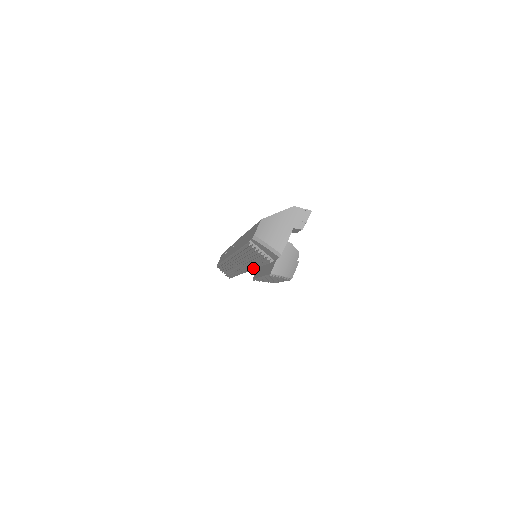
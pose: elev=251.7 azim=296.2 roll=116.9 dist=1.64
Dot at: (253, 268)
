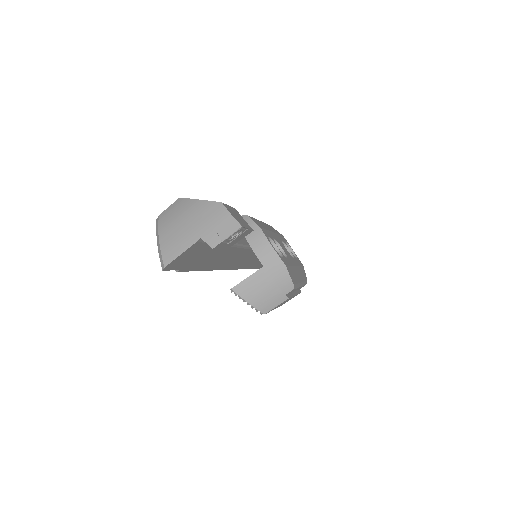
Dot at: occluded
